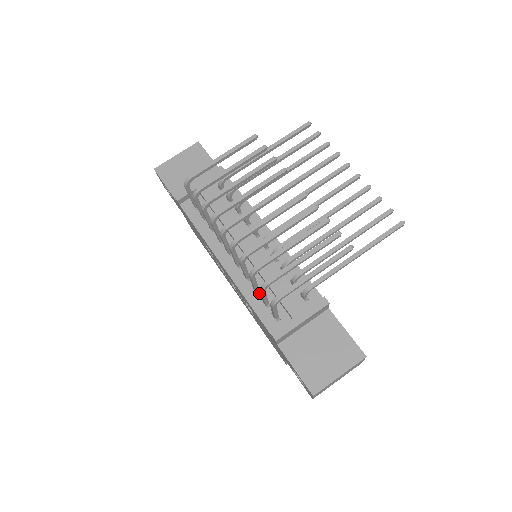
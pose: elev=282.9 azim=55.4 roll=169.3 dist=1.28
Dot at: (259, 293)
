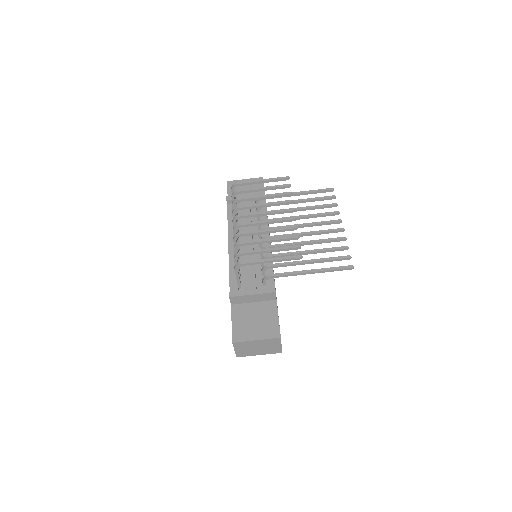
Dot at: occluded
